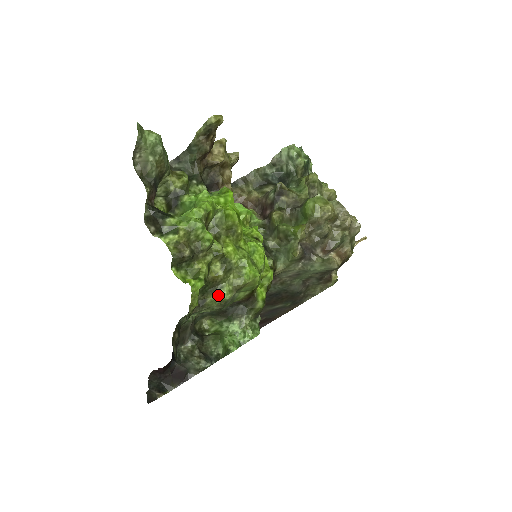
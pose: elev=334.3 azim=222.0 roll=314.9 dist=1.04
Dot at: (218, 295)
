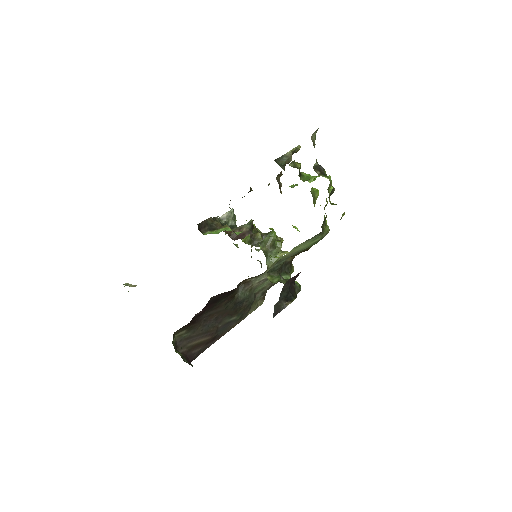
Dot at: (327, 227)
